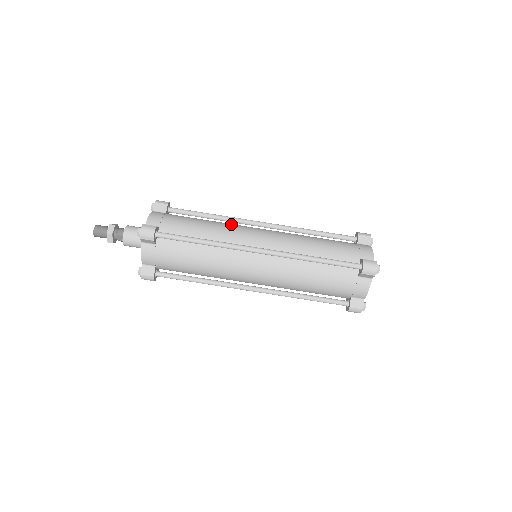
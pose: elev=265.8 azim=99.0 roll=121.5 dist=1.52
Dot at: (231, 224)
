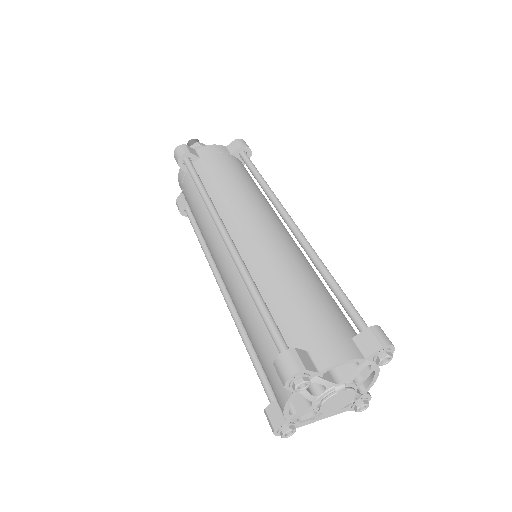
Dot at: (258, 199)
